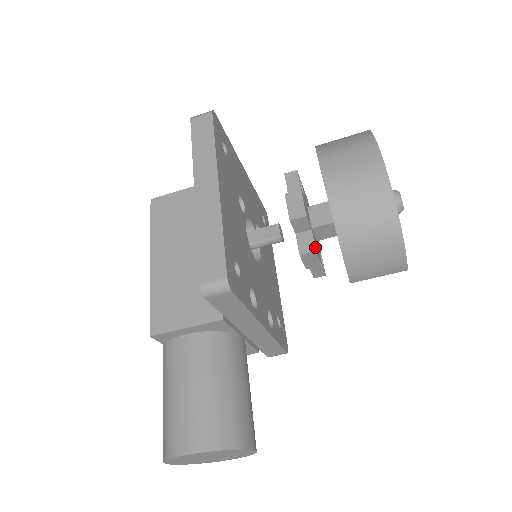
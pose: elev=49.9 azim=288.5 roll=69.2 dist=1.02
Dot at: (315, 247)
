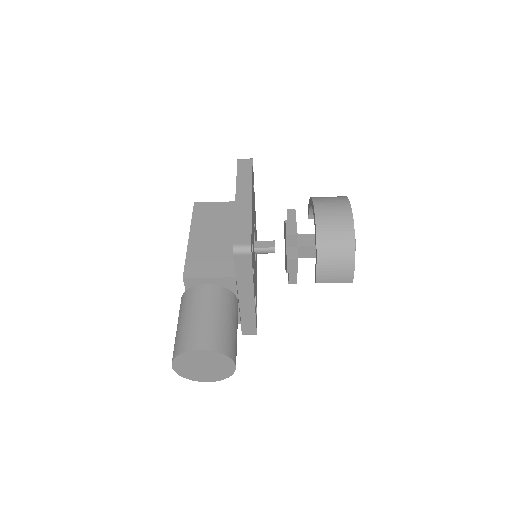
Dot at: occluded
